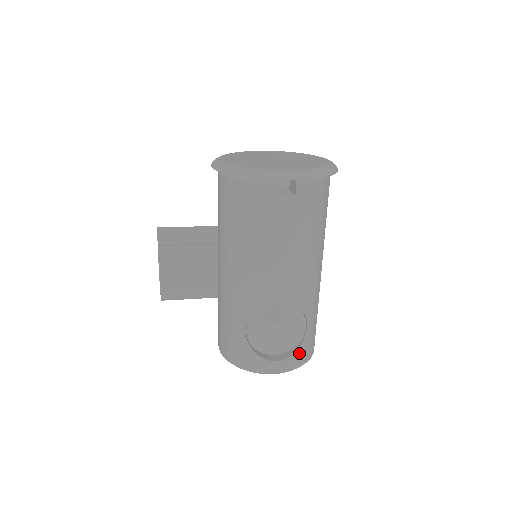
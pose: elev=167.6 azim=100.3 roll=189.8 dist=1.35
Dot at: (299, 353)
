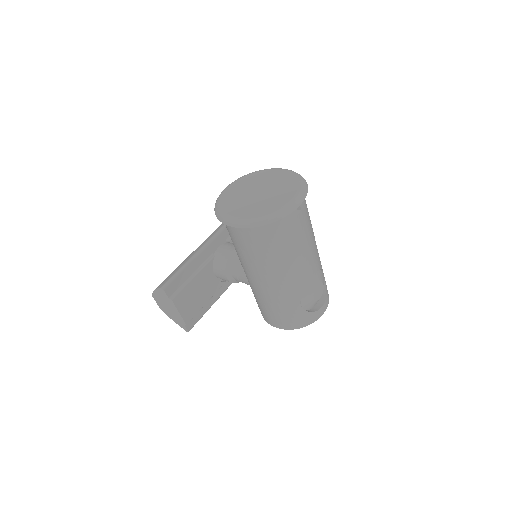
Dot at: (327, 292)
